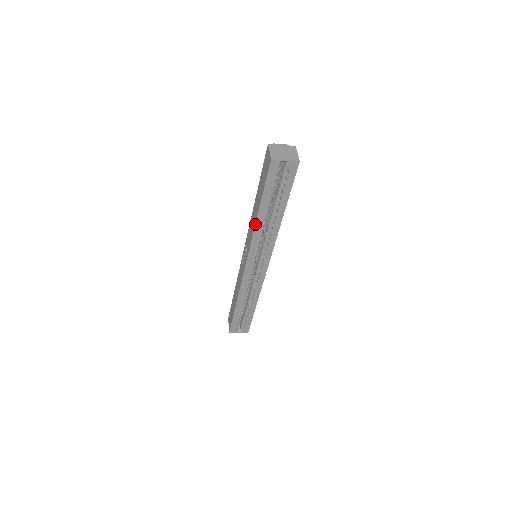
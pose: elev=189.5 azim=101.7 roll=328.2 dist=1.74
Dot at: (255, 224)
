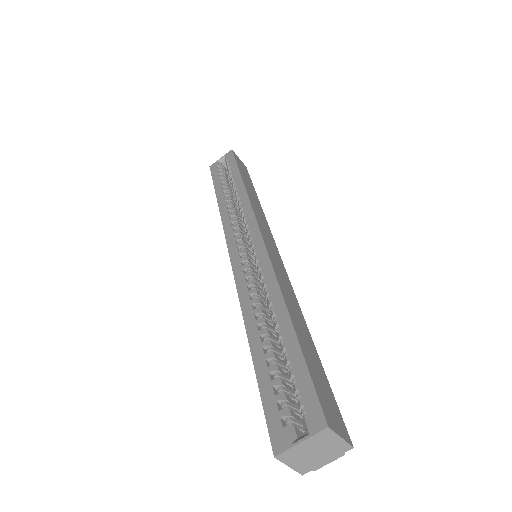
Dot at: (219, 210)
